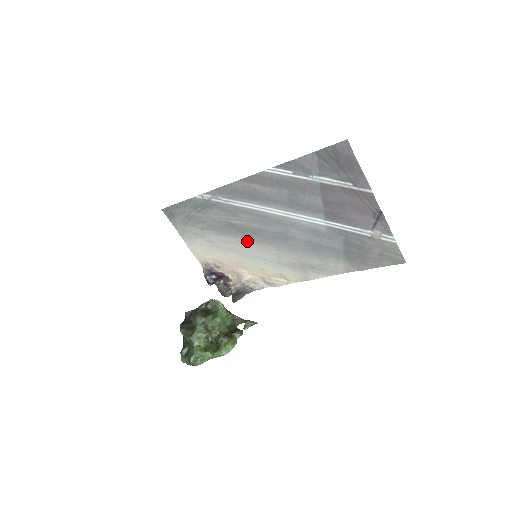
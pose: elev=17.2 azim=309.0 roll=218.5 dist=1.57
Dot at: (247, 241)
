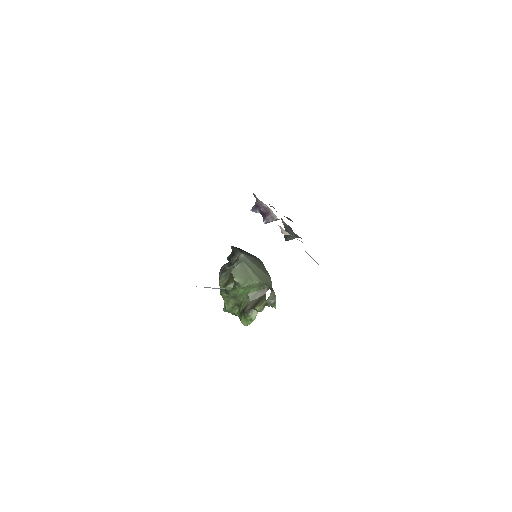
Dot at: occluded
